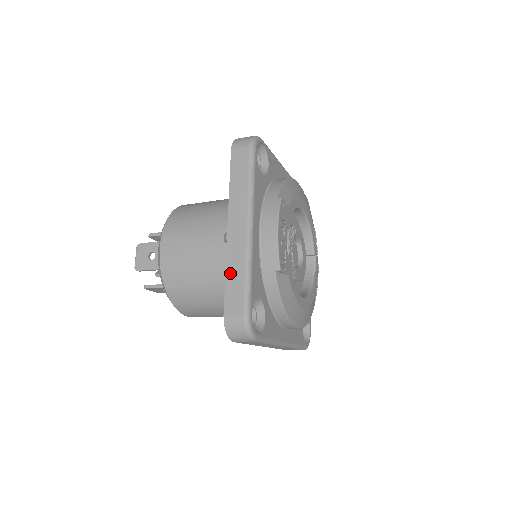
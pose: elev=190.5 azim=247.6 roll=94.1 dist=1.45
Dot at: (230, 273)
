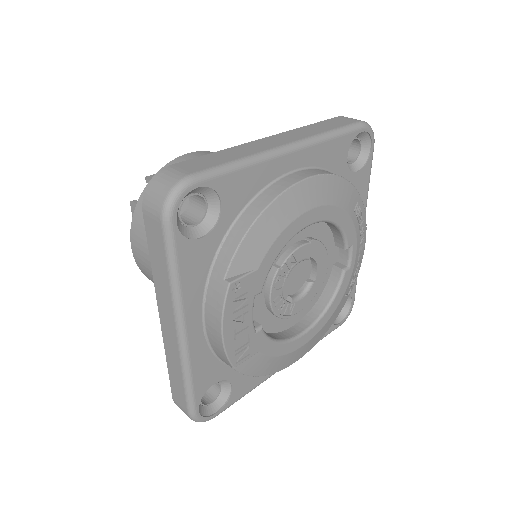
Dot at: (170, 367)
